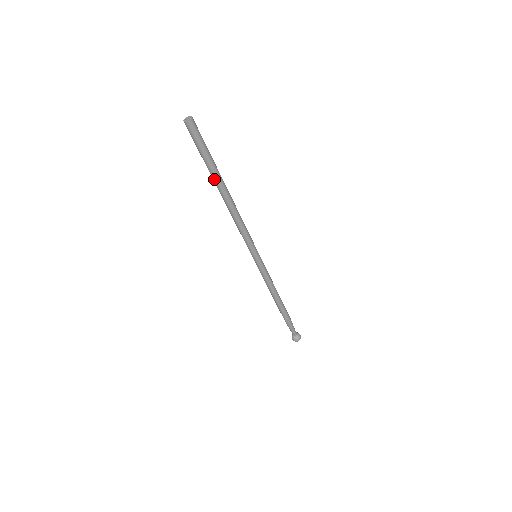
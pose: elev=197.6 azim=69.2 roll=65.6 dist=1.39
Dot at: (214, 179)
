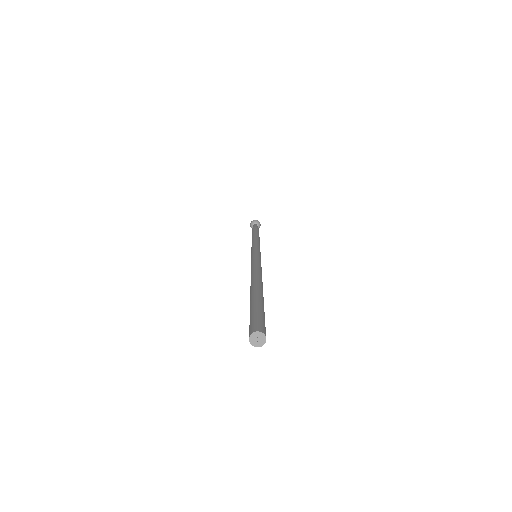
Dot at: occluded
